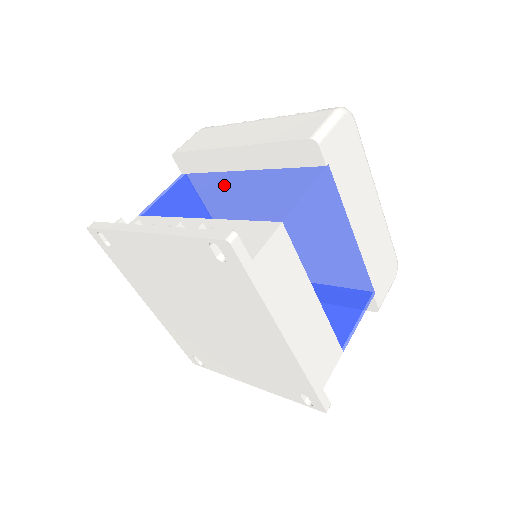
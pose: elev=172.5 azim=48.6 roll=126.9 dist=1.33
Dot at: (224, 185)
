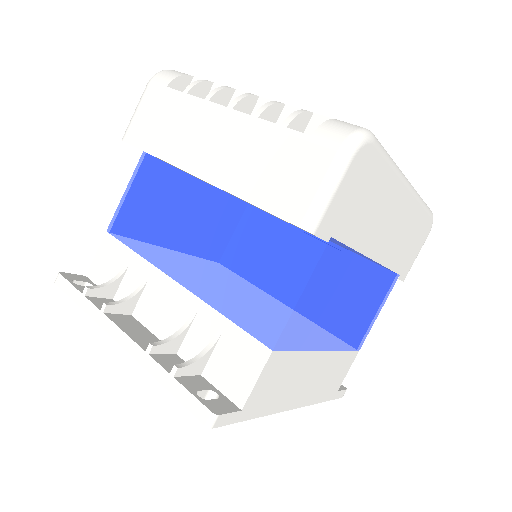
Dot at: (198, 216)
